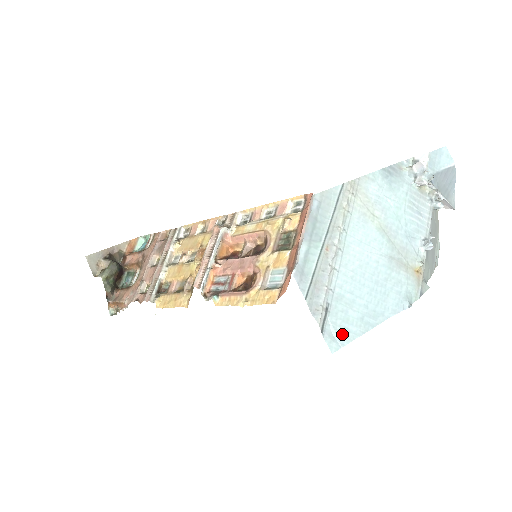
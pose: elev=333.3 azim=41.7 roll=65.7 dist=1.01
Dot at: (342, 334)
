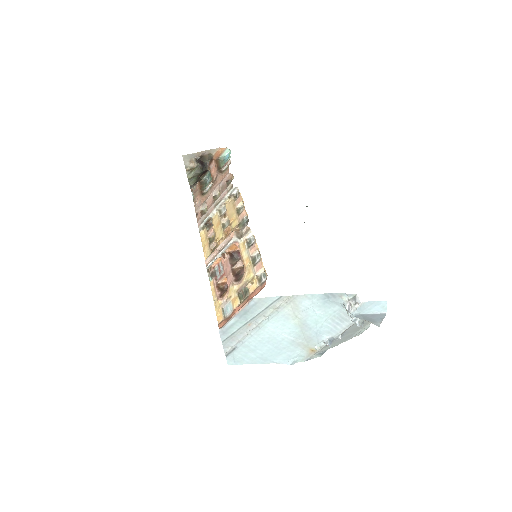
Dot at: (239, 360)
